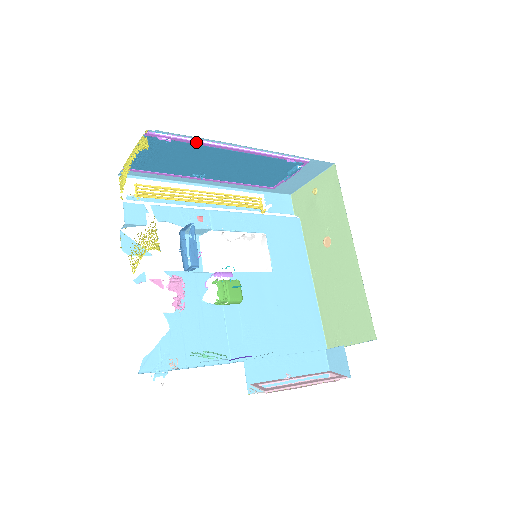
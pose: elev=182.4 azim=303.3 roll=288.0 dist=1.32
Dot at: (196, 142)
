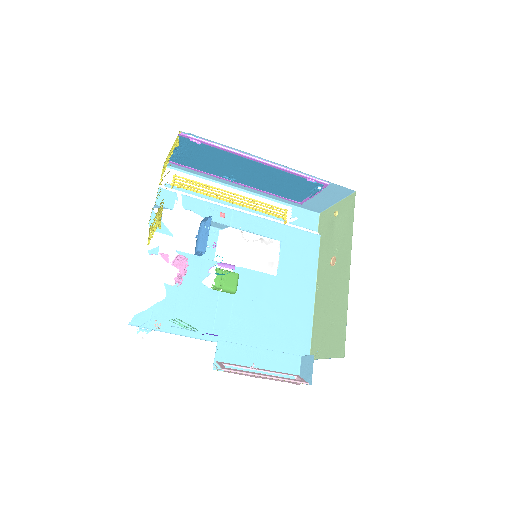
Dot at: (222, 148)
